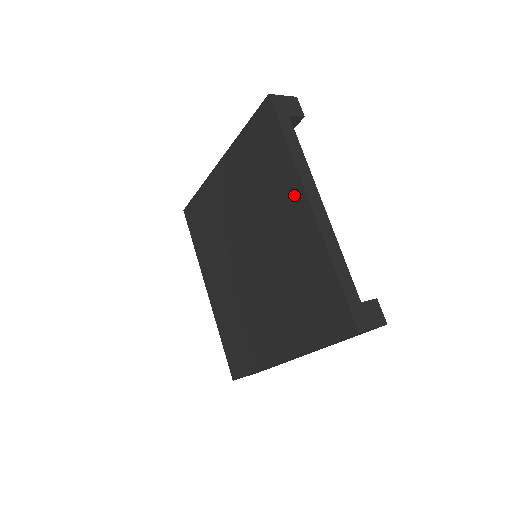
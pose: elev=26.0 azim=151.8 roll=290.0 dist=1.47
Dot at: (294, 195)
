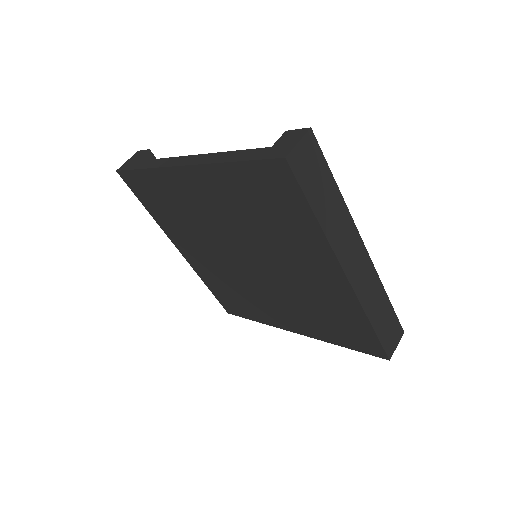
Dot at: (180, 181)
